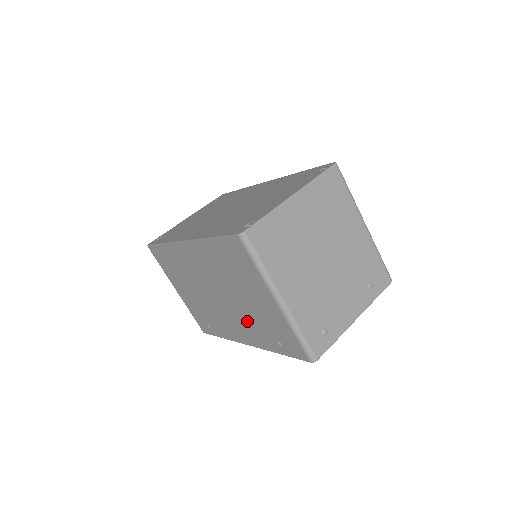
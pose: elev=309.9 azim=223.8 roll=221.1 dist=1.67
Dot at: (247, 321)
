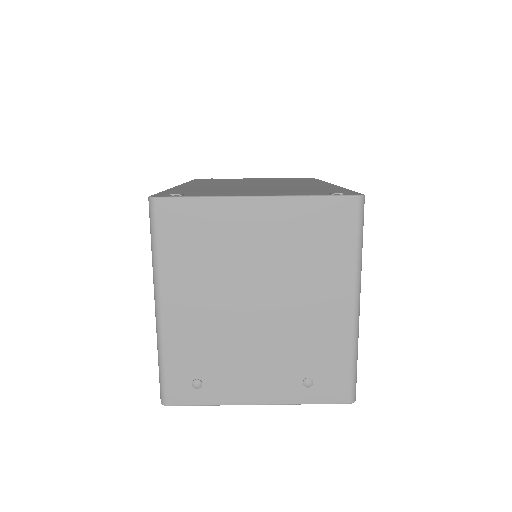
Dot at: occluded
